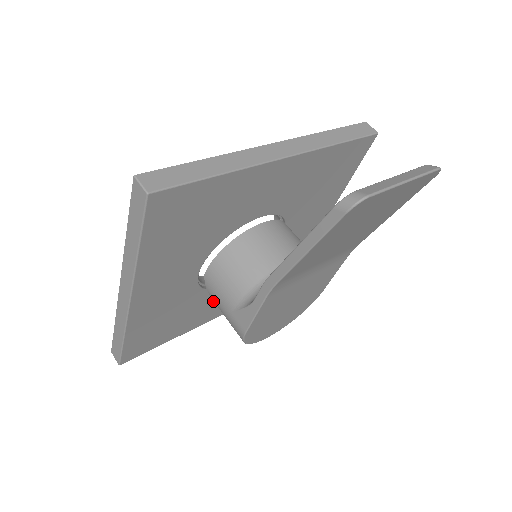
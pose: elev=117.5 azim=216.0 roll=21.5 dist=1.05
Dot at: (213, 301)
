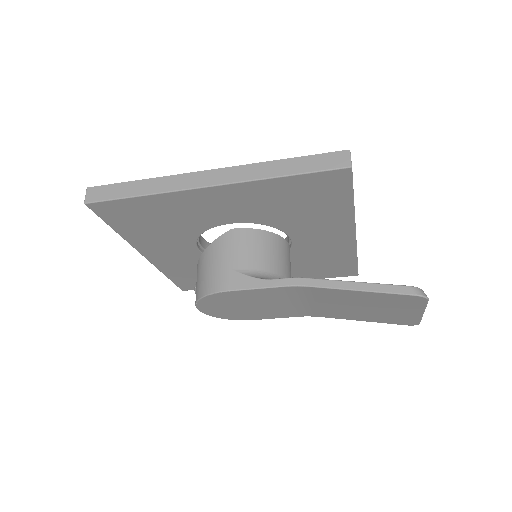
Dot at: (177, 246)
